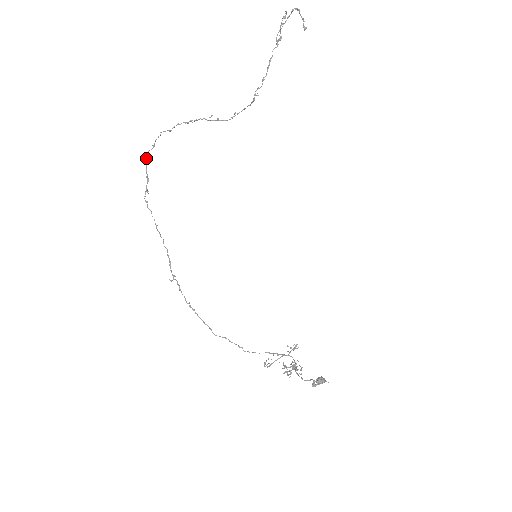
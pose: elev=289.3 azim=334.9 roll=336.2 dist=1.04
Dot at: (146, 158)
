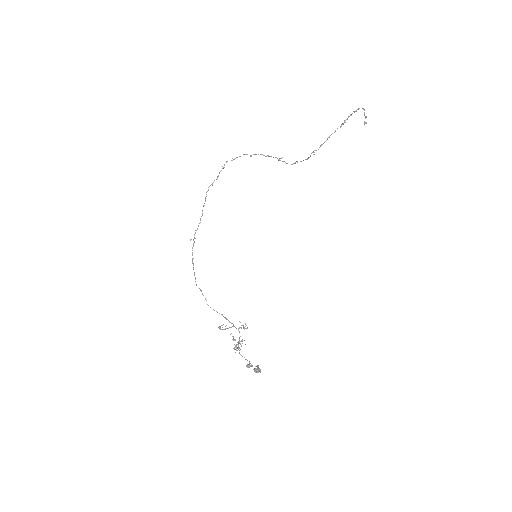
Dot at: (224, 164)
